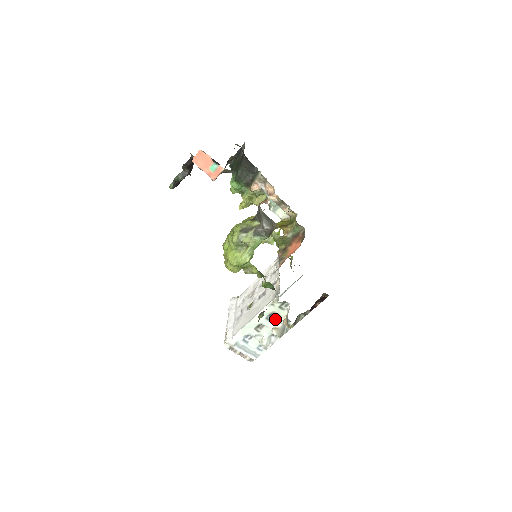
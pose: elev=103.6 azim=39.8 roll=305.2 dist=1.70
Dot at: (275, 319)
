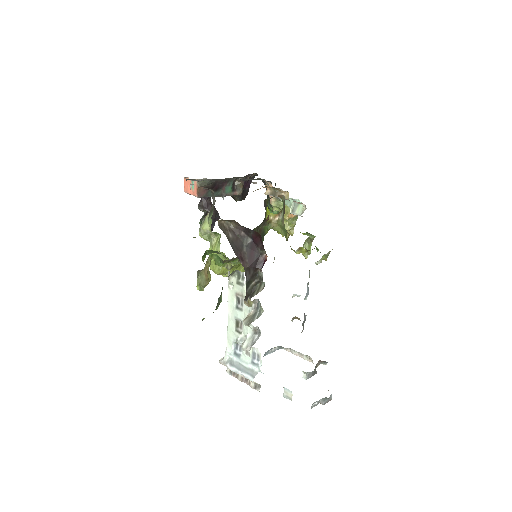
Dot at: (244, 305)
